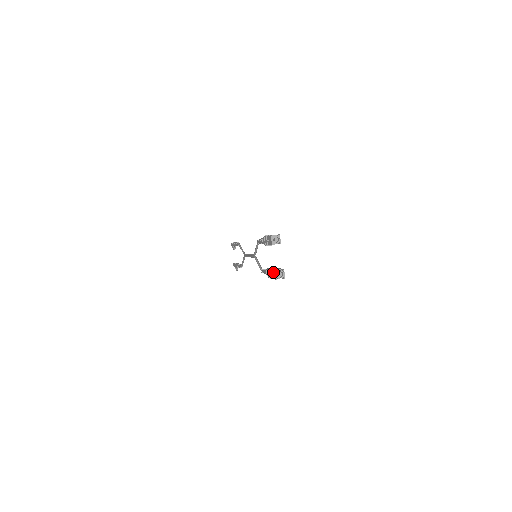
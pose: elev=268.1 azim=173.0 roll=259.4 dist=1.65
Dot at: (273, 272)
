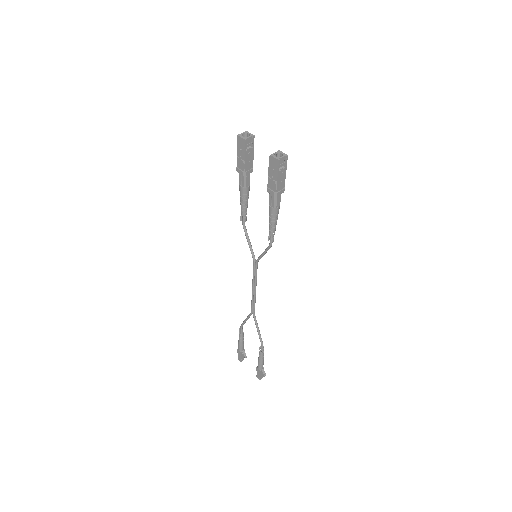
Dot at: (270, 165)
